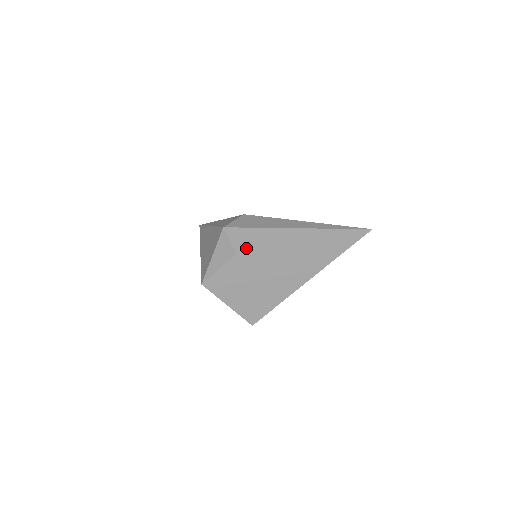
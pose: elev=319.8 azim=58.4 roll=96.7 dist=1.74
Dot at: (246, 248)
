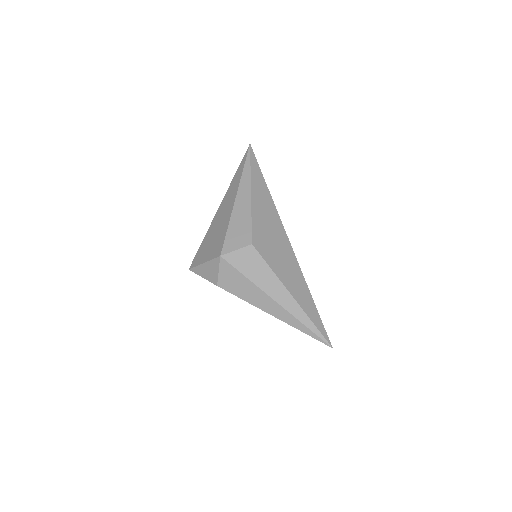
Dot at: (227, 287)
